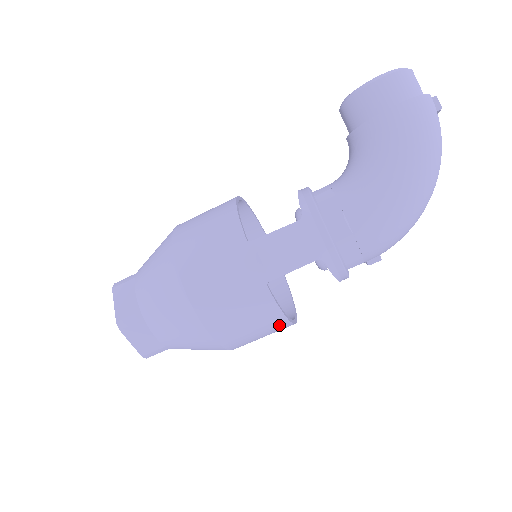
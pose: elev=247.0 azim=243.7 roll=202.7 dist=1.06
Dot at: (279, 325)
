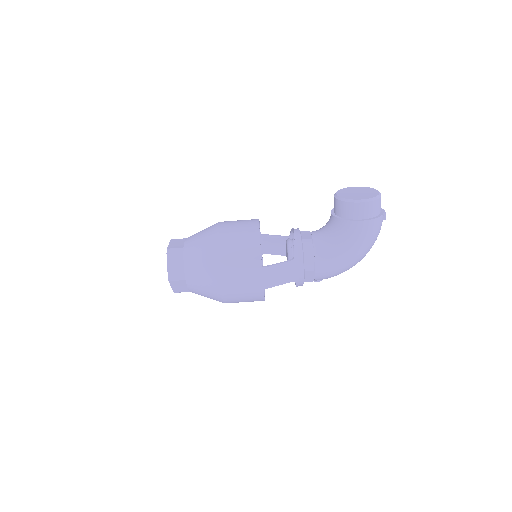
Dot at: occluded
